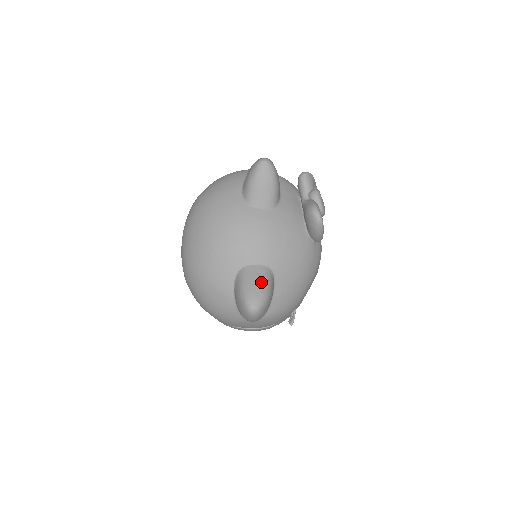
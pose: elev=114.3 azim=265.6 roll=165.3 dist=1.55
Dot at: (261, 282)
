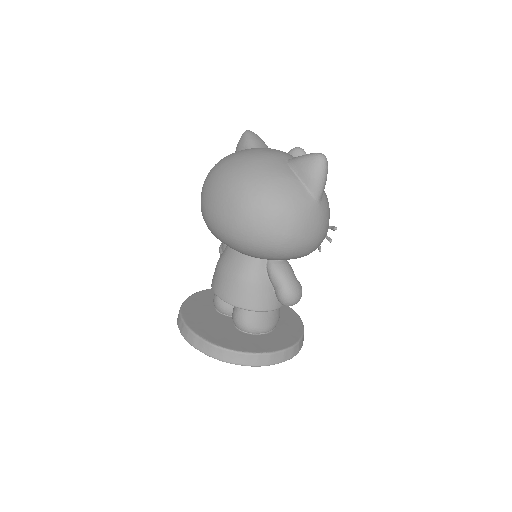
Dot at: occluded
